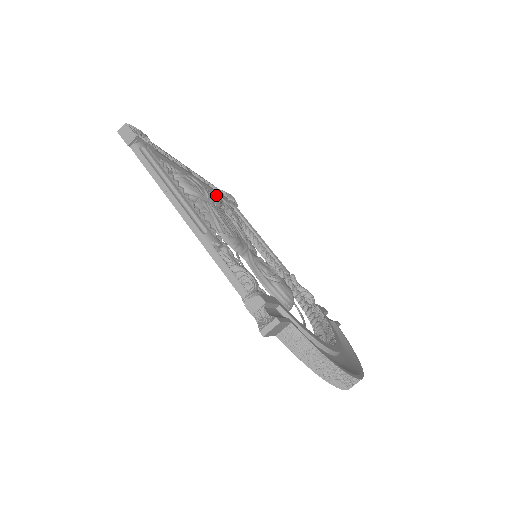
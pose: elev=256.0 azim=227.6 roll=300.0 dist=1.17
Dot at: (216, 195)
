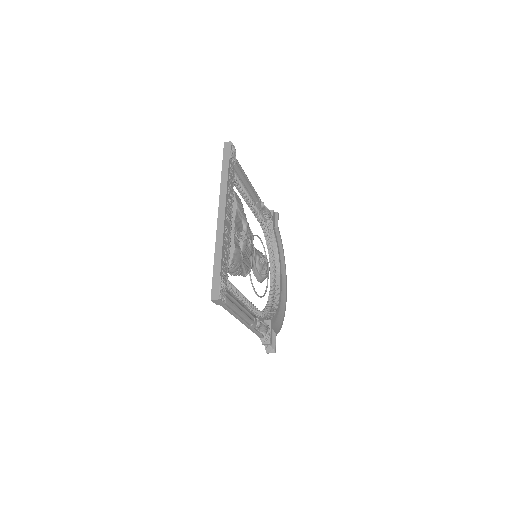
Dot at: (245, 244)
